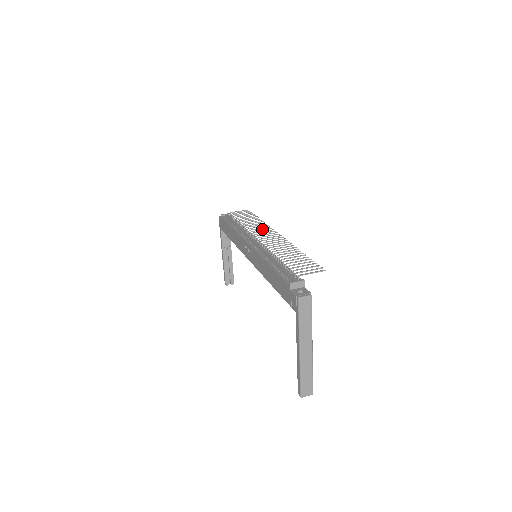
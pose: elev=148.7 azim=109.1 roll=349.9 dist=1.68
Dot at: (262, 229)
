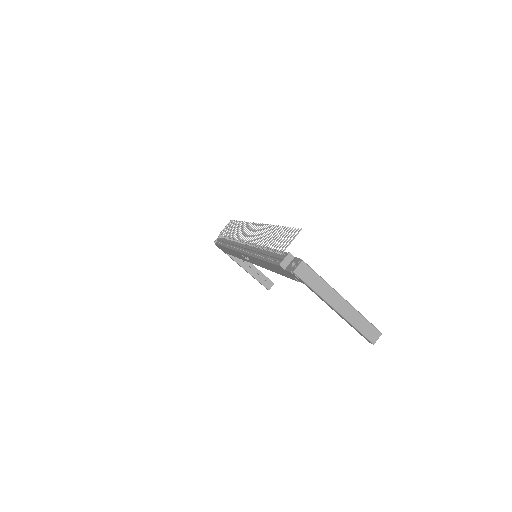
Dot at: (245, 230)
